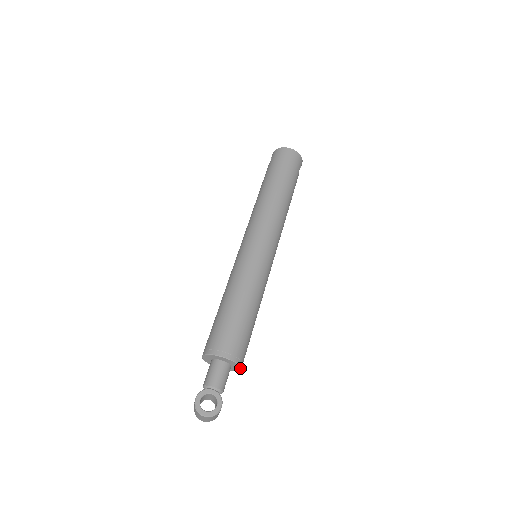
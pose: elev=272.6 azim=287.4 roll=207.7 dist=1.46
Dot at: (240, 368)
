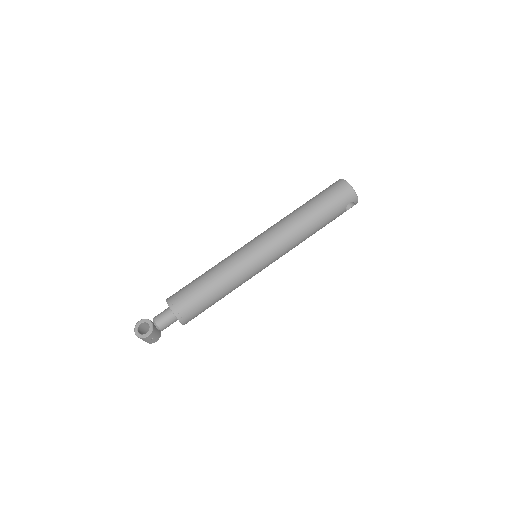
Dot at: (181, 323)
